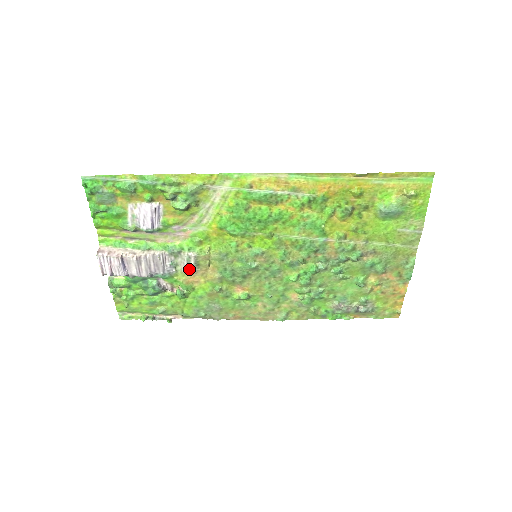
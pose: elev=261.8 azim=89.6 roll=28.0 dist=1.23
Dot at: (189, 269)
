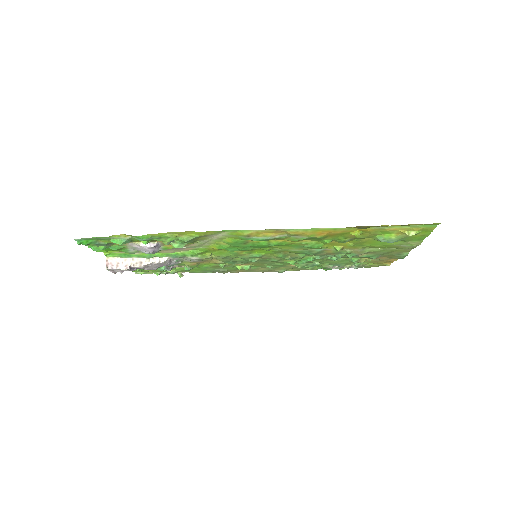
Dot at: (194, 261)
